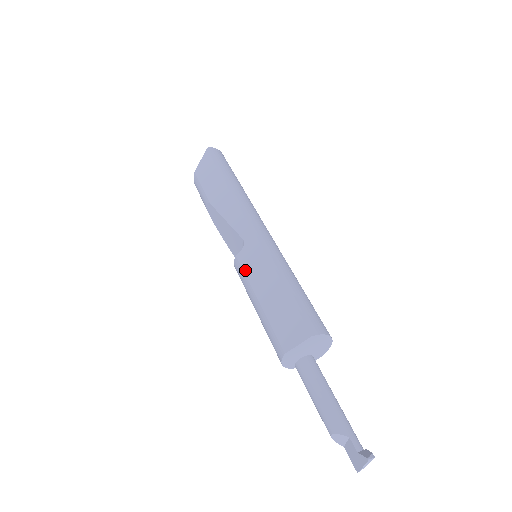
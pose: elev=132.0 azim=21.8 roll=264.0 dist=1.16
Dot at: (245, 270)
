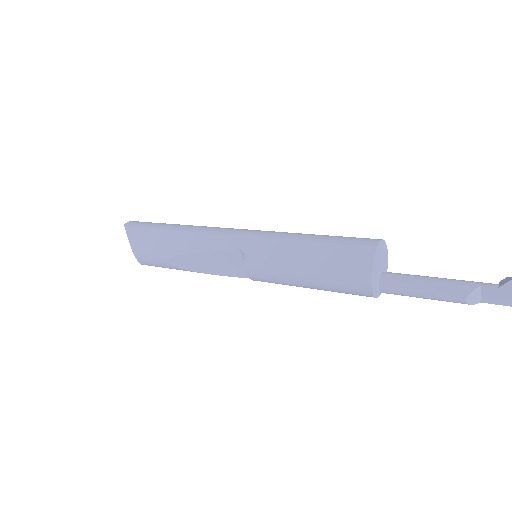
Dot at: (265, 265)
